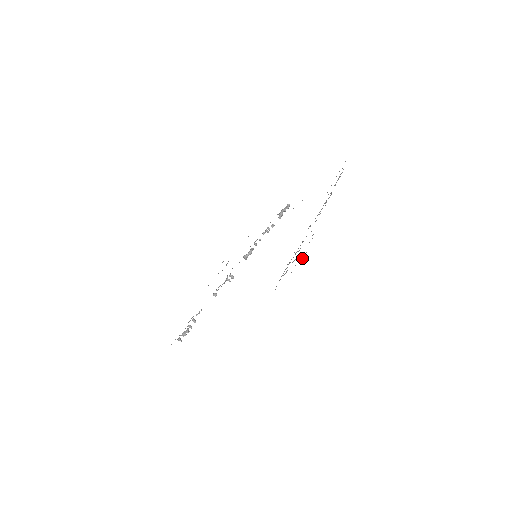
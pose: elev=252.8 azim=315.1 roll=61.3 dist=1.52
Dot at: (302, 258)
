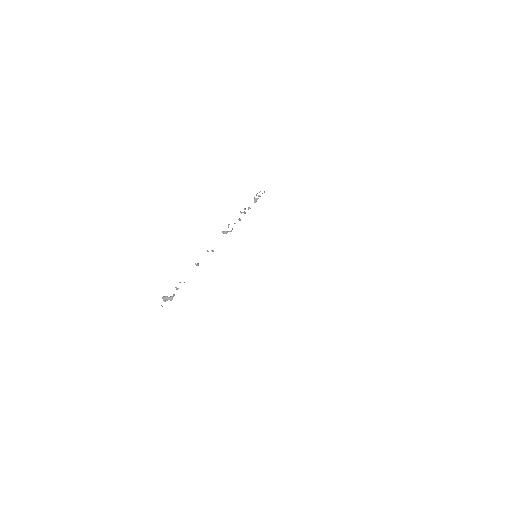
Dot at: occluded
